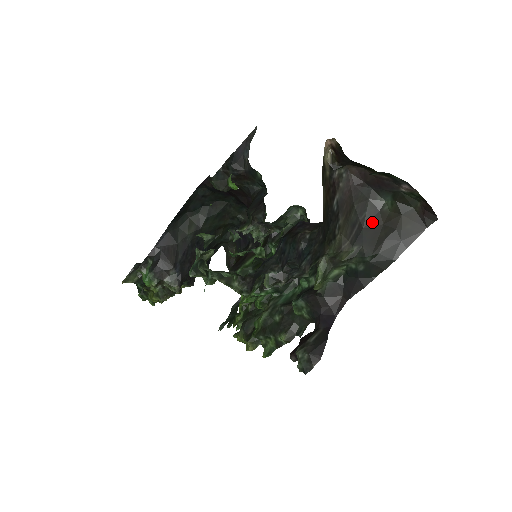
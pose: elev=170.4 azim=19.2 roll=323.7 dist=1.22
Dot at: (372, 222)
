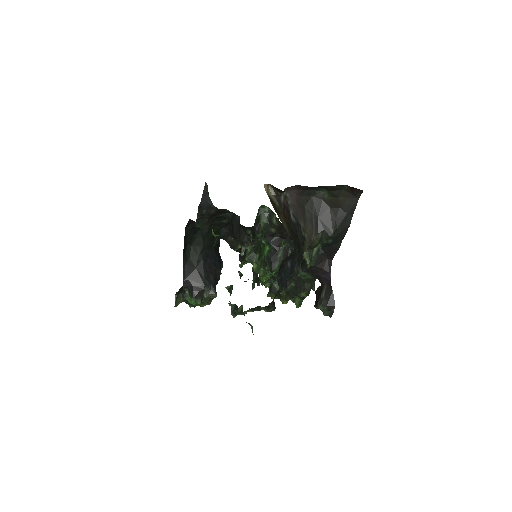
Dot at: (322, 210)
